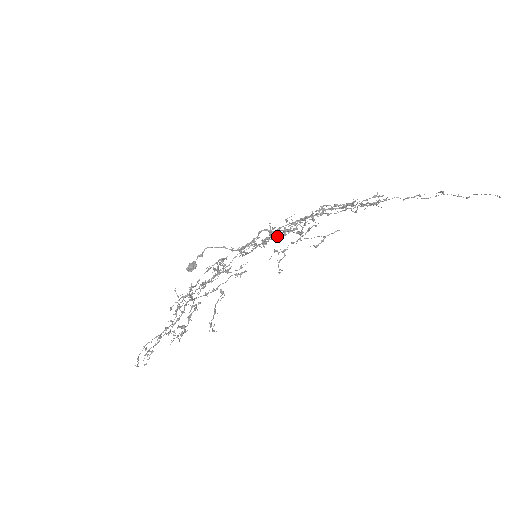
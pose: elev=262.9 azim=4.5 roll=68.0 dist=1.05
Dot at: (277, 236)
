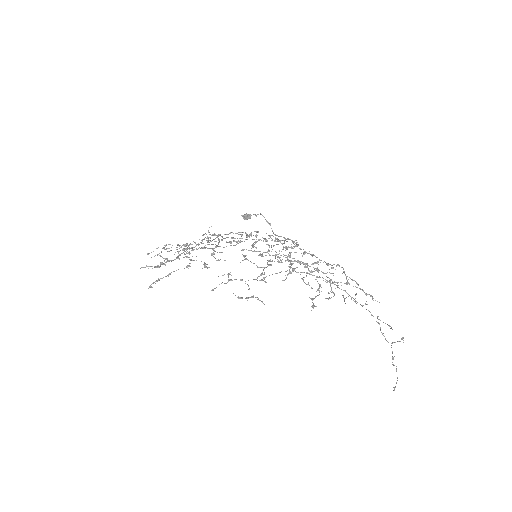
Dot at: occluded
